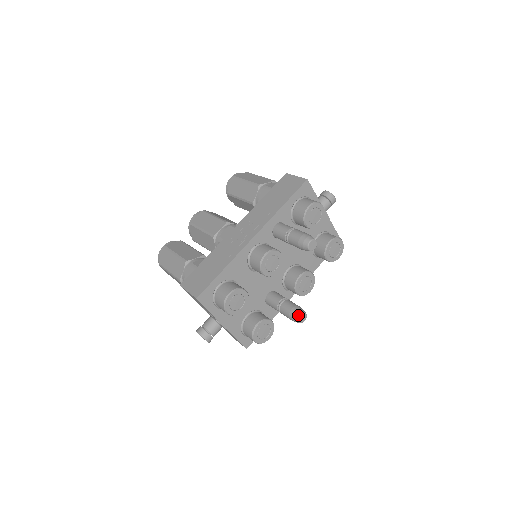
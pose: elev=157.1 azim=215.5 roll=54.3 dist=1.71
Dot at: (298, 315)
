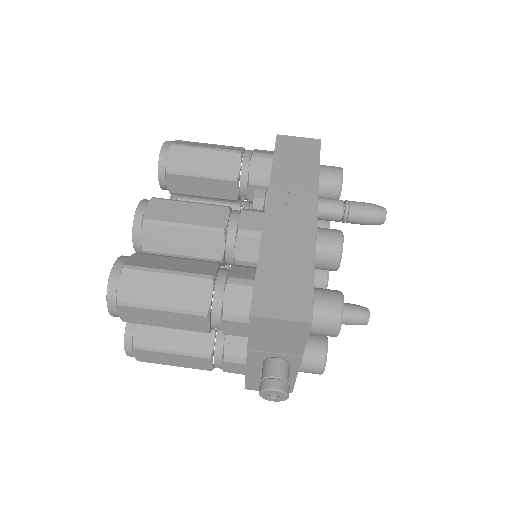
Dot at: (368, 314)
